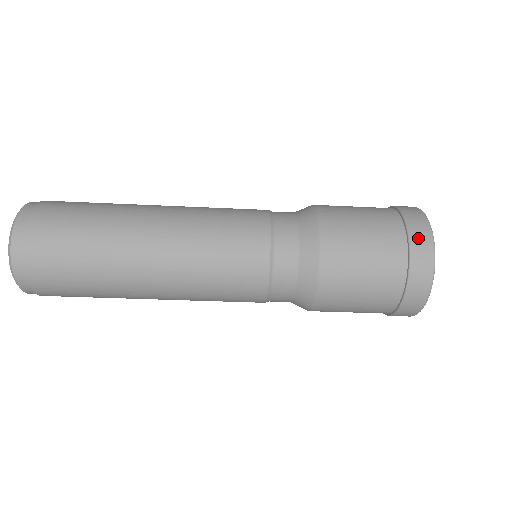
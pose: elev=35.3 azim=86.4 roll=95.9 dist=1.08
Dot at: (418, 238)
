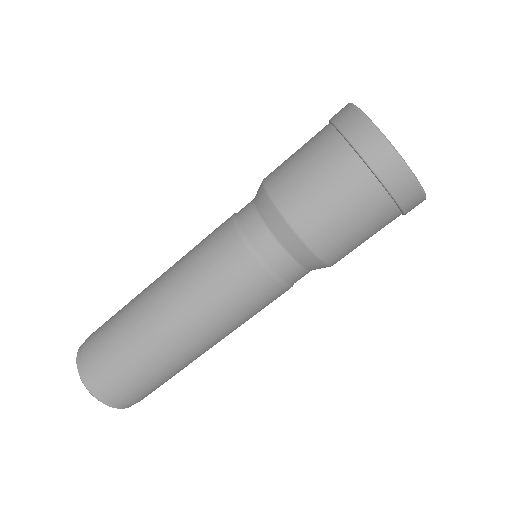
Dot at: (340, 117)
